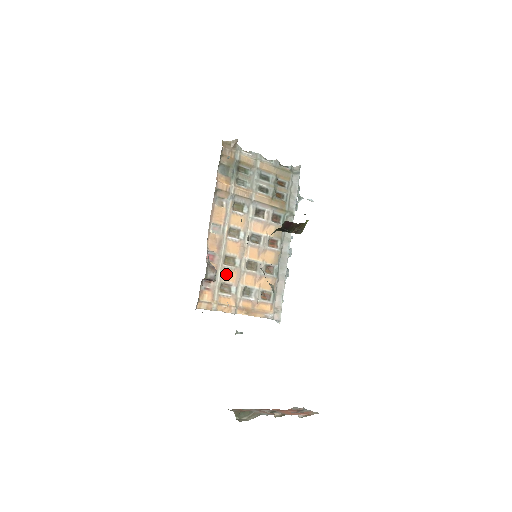
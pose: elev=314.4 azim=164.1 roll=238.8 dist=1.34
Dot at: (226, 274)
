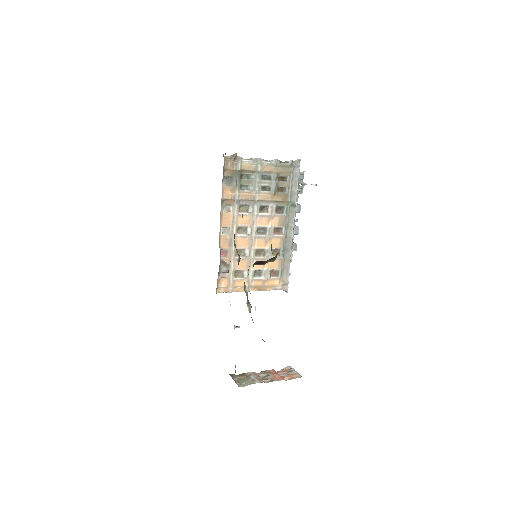
Dot at: occluded
